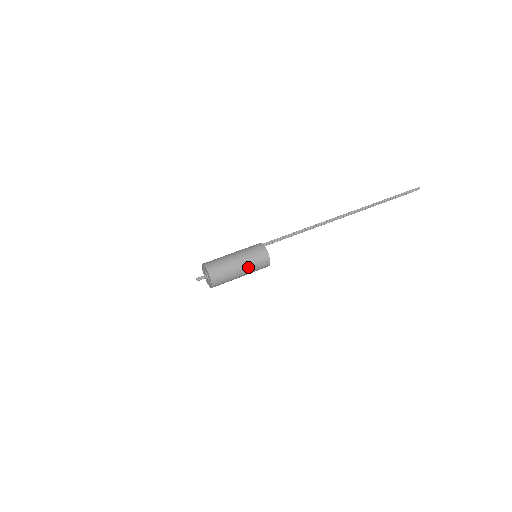
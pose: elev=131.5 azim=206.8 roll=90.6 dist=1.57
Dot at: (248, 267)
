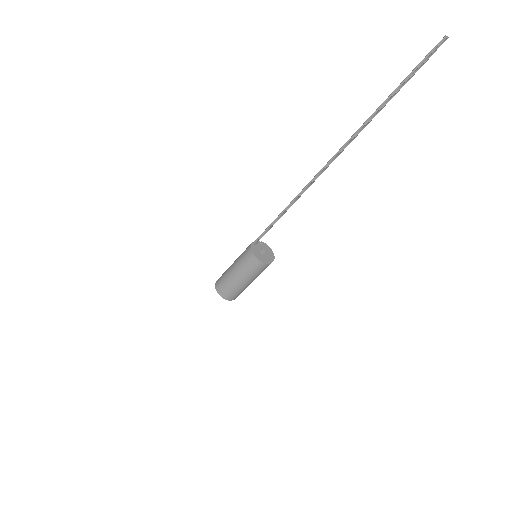
Dot at: (251, 278)
